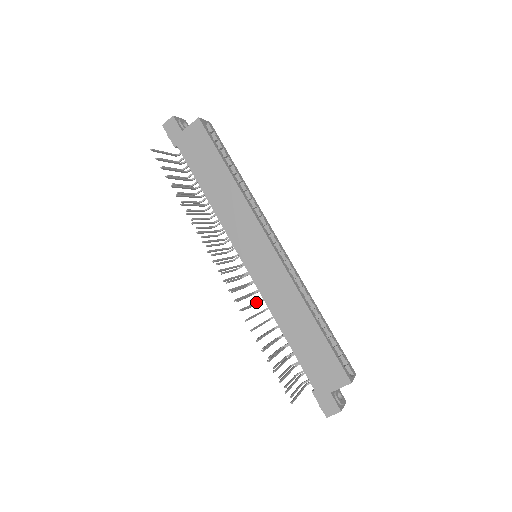
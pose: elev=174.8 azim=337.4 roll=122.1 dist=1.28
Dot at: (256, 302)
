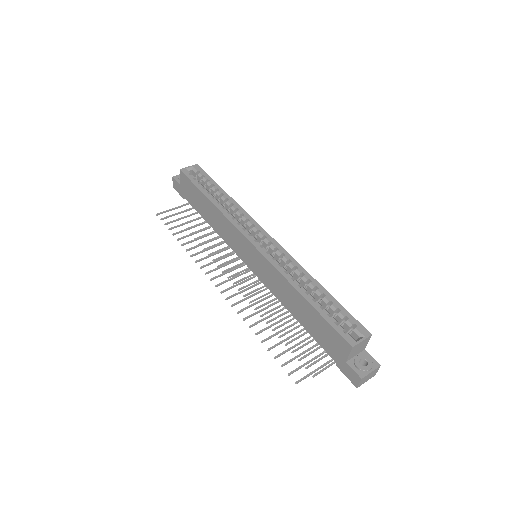
Dot at: (267, 297)
